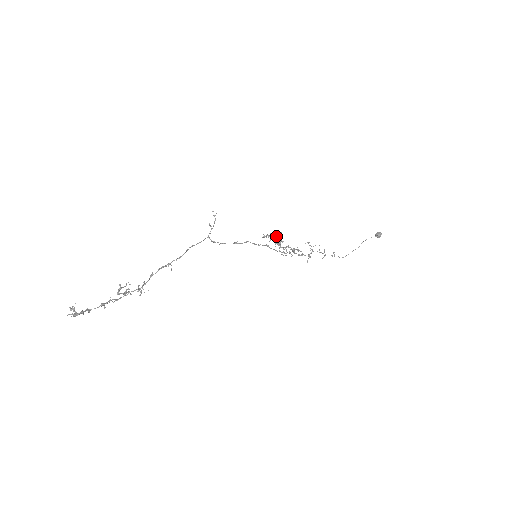
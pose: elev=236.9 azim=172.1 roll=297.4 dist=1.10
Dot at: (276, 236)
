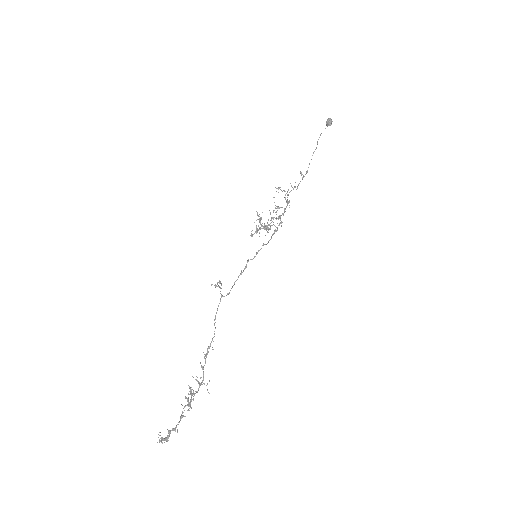
Dot at: (259, 221)
